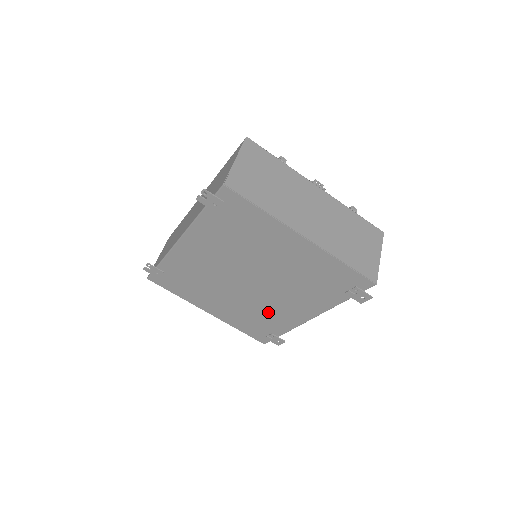
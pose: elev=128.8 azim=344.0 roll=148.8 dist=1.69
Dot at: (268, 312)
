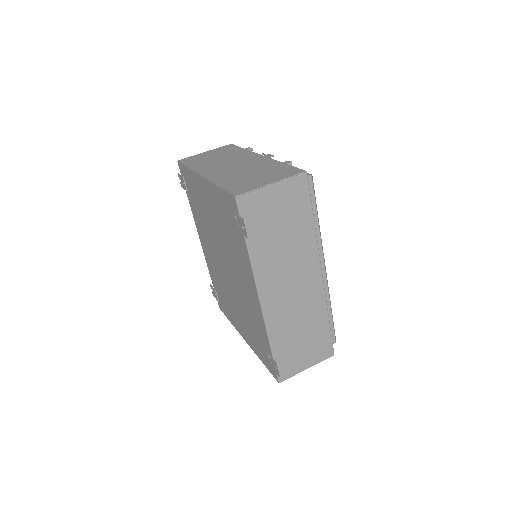
Dot at: (249, 310)
